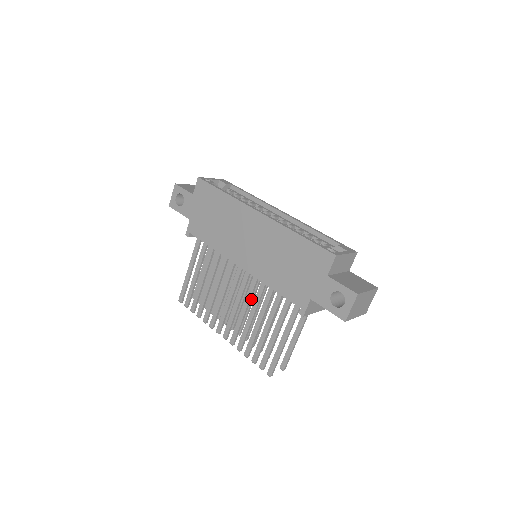
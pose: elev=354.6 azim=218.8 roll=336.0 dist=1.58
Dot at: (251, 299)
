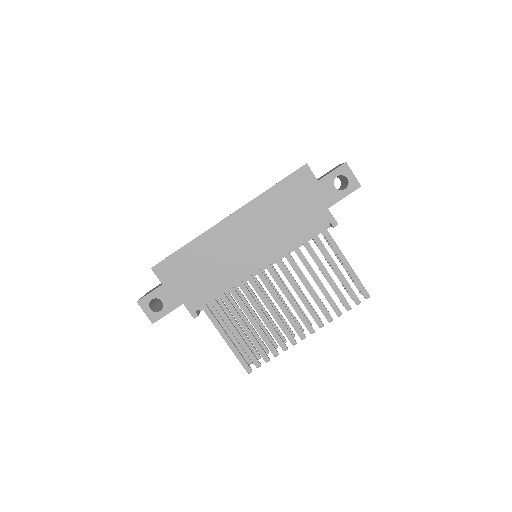
Dot at: occluded
